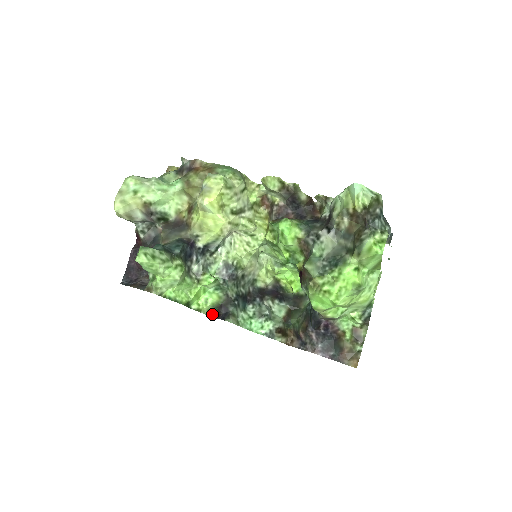
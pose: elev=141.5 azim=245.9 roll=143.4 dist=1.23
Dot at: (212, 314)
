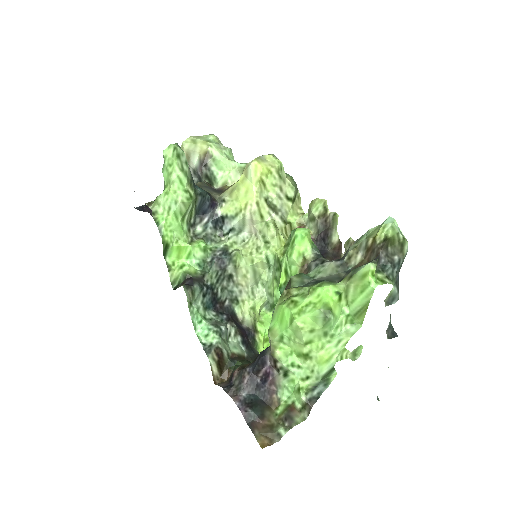
Dot at: (176, 287)
